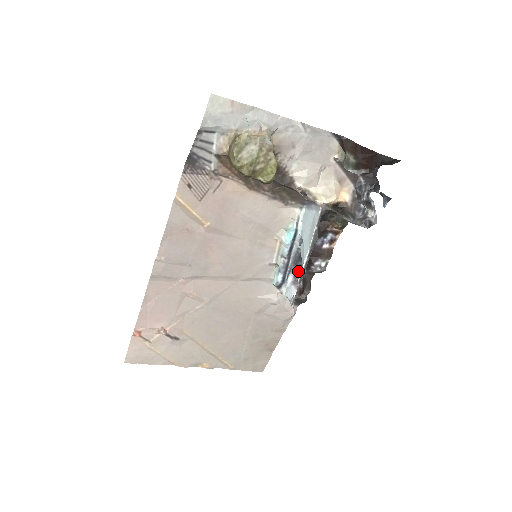
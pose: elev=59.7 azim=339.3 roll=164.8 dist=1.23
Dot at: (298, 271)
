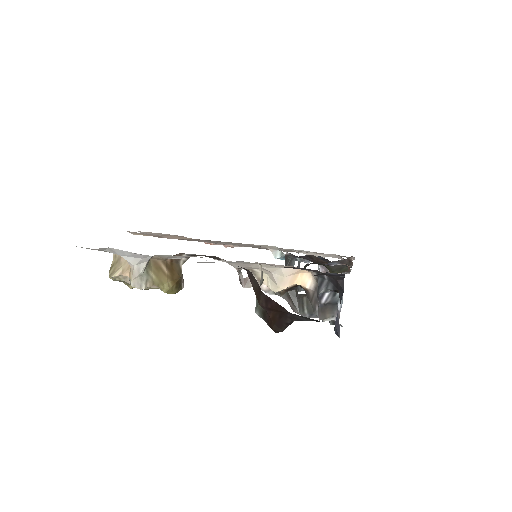
Dot at: occluded
